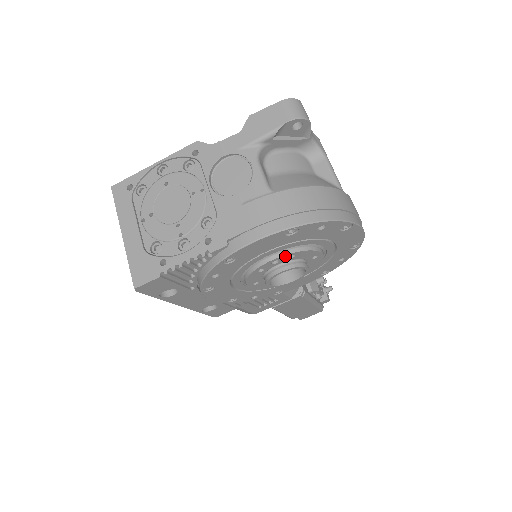
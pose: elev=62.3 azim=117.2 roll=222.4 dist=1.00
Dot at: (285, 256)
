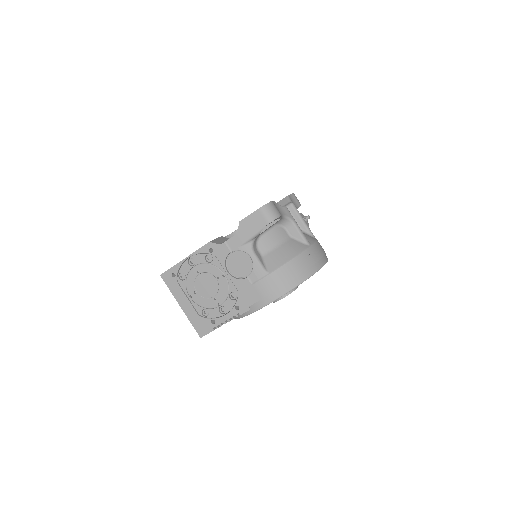
Dot at: occluded
